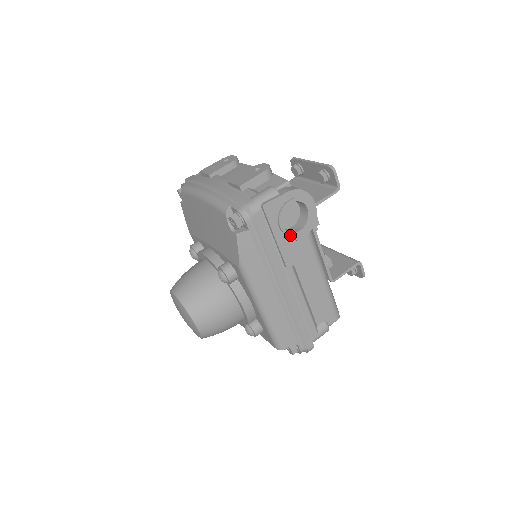
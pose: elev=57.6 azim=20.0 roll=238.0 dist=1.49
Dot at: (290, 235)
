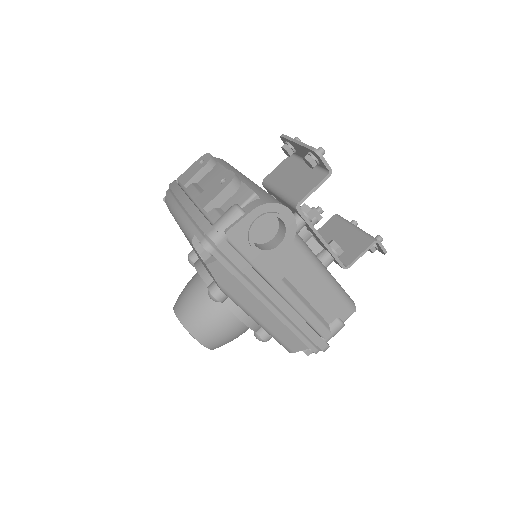
Dot at: (268, 253)
